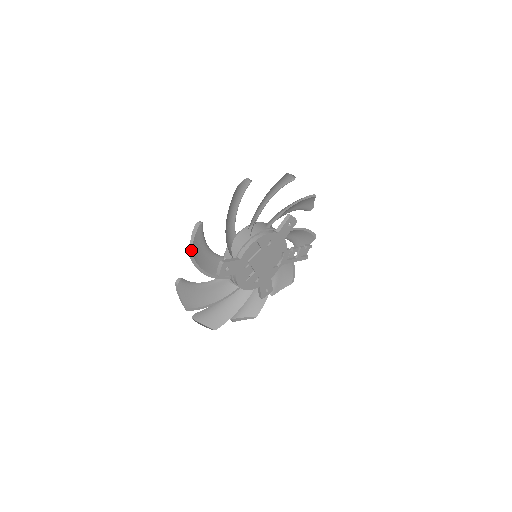
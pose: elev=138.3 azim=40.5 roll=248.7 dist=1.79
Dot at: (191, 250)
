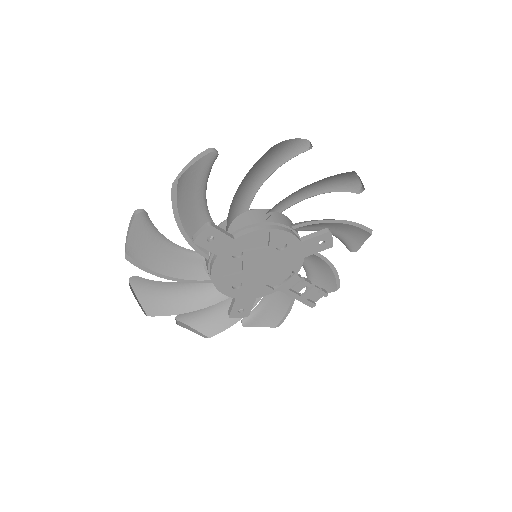
Dot at: (180, 175)
